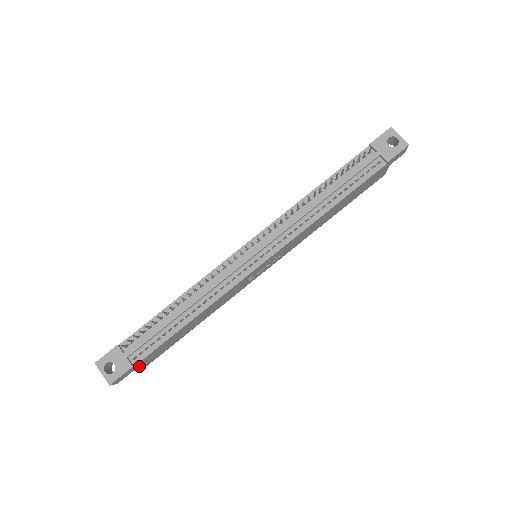
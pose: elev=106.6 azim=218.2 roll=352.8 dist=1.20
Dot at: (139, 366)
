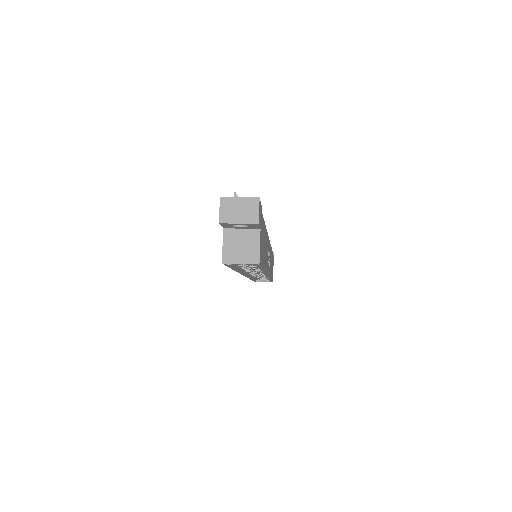
Dot at: (260, 233)
